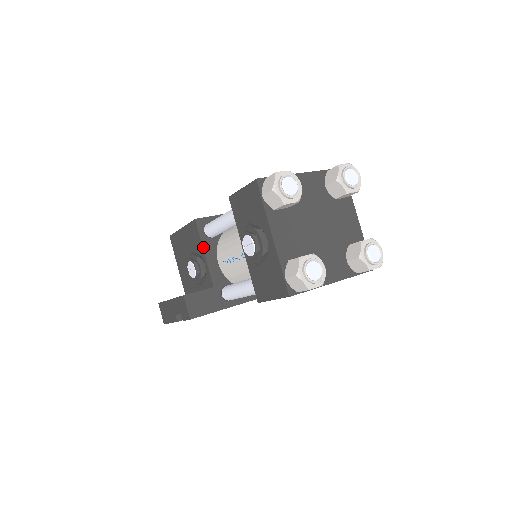
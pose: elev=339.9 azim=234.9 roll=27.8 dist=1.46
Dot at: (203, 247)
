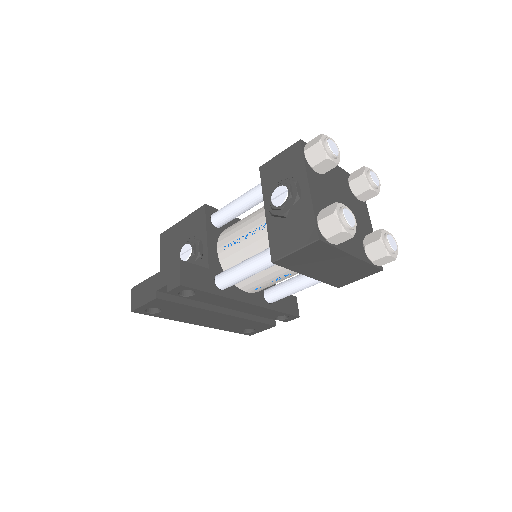
Dot at: (207, 230)
